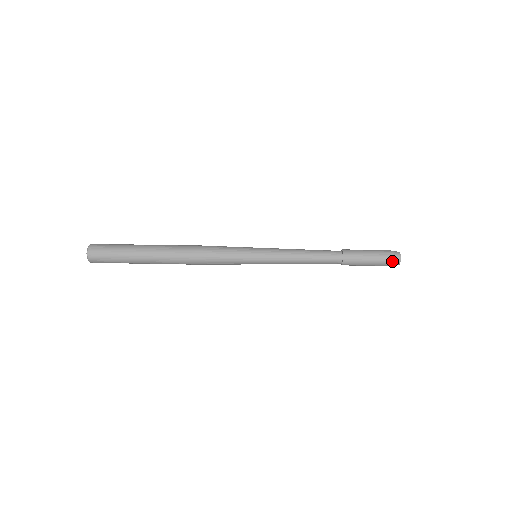
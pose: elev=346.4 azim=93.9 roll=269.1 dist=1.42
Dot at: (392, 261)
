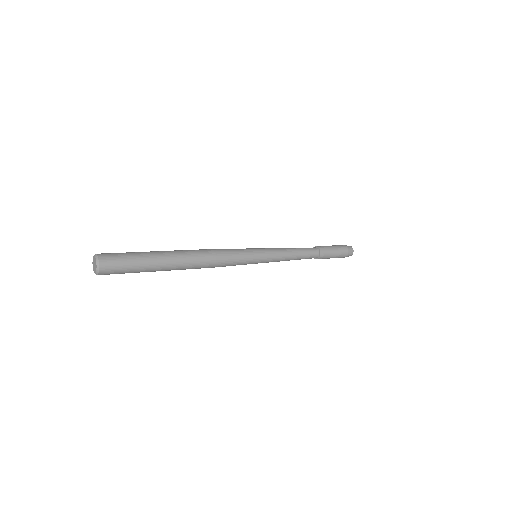
Dot at: (348, 247)
